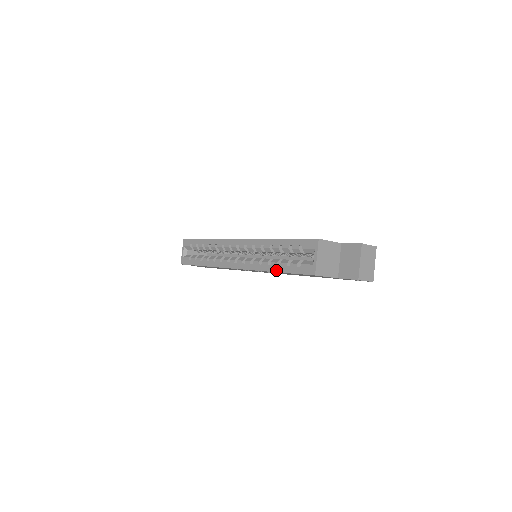
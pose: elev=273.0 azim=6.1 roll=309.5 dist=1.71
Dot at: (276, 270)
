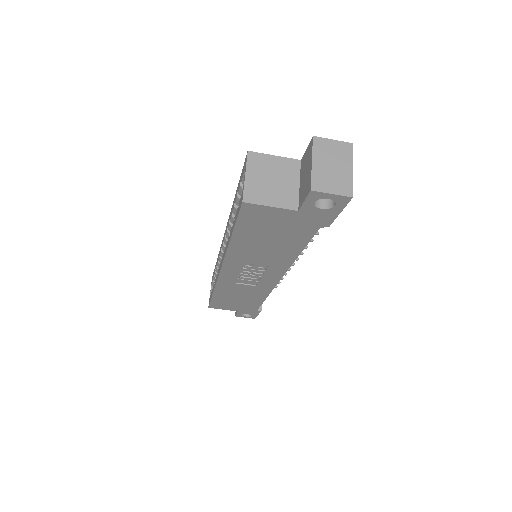
Dot at: (230, 236)
